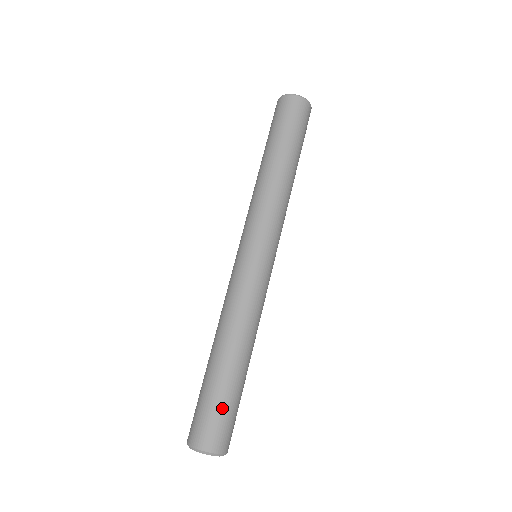
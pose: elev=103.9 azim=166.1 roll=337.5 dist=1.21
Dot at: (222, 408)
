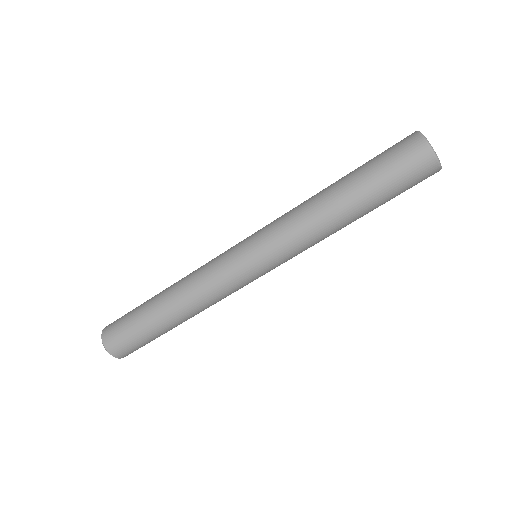
Dot at: (132, 331)
